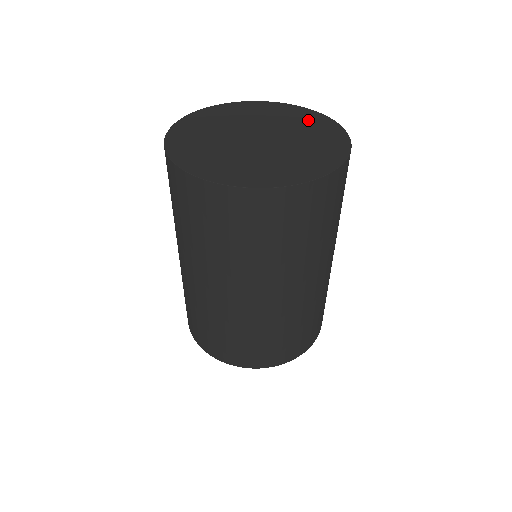
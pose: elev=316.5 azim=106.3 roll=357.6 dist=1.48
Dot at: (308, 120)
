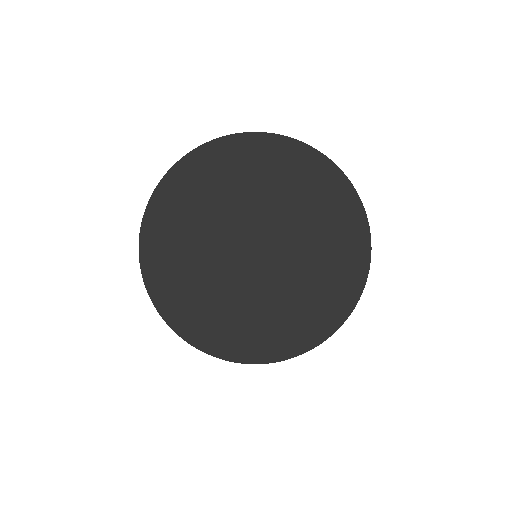
Dot at: (338, 227)
